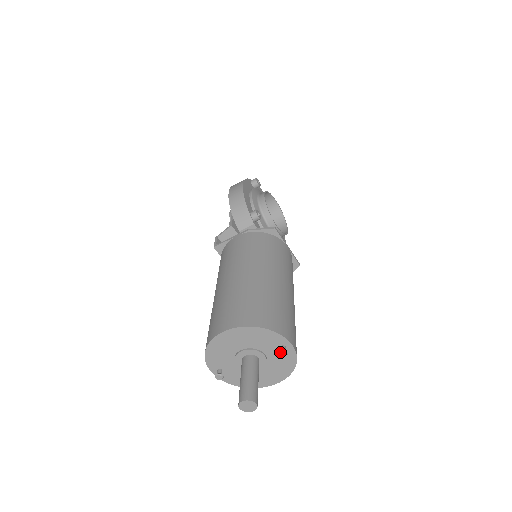
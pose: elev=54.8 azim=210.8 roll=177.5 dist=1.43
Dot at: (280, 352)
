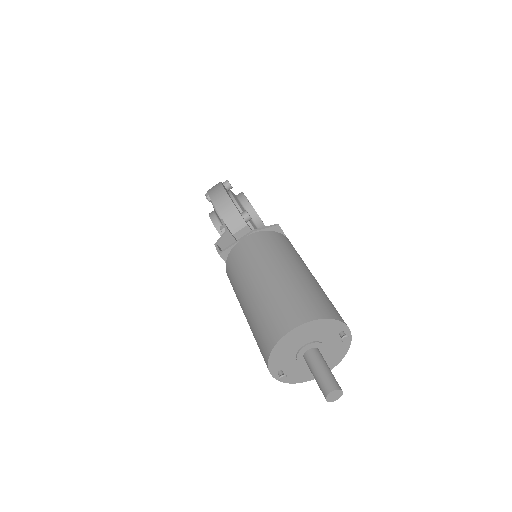
Dot at: (343, 338)
